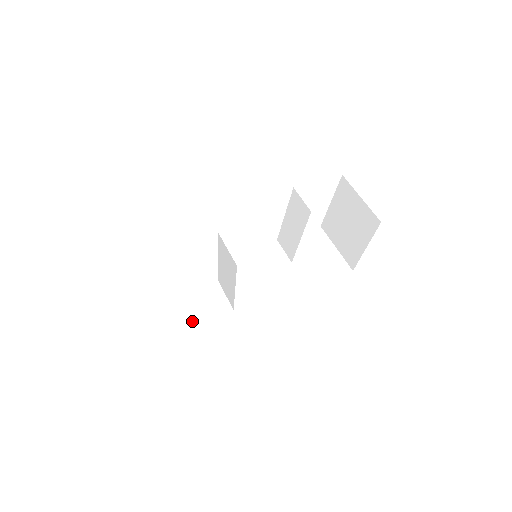
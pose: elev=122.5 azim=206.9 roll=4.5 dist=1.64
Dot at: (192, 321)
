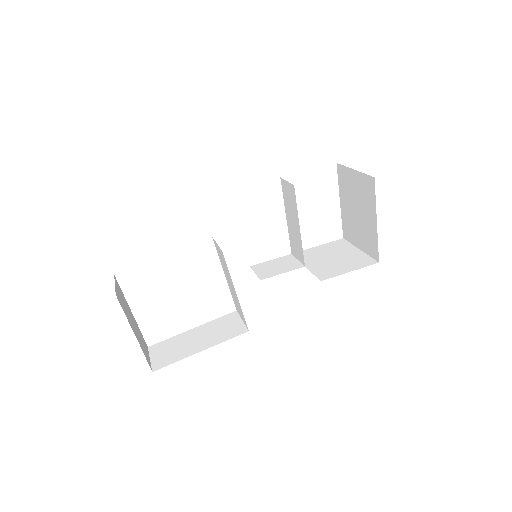
Dot at: (202, 346)
